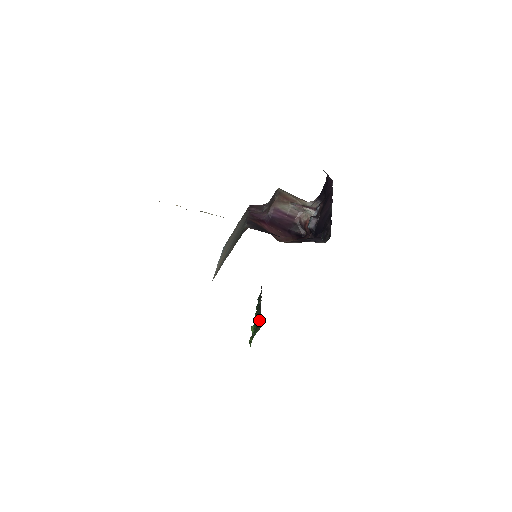
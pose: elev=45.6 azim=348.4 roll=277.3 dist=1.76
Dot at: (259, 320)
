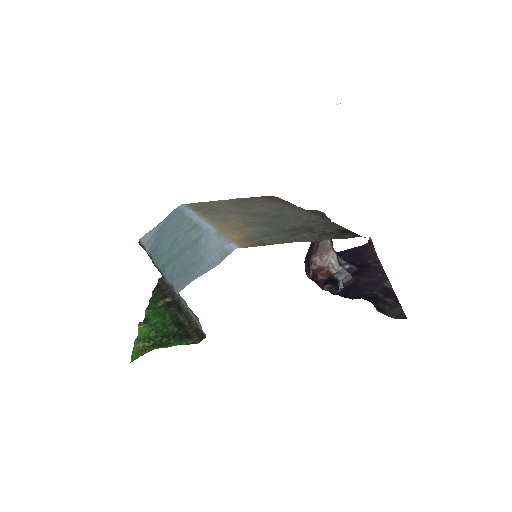
Dot at: (187, 328)
